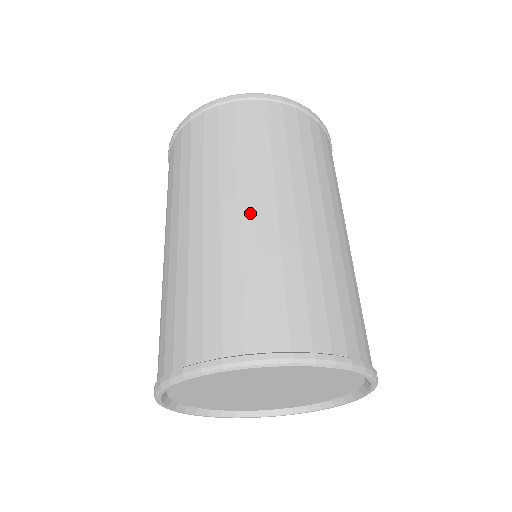
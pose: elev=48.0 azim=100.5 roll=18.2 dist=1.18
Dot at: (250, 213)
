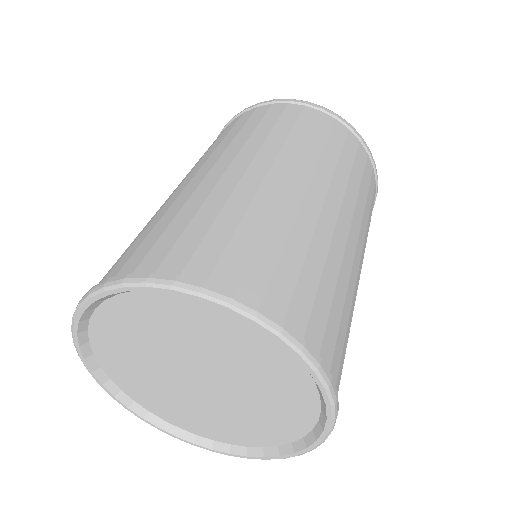
Dot at: (200, 176)
